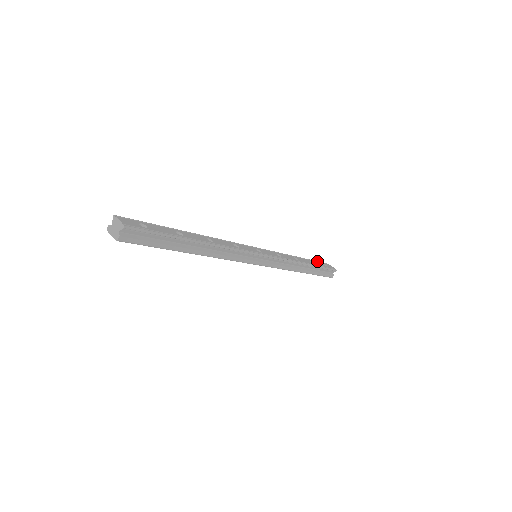
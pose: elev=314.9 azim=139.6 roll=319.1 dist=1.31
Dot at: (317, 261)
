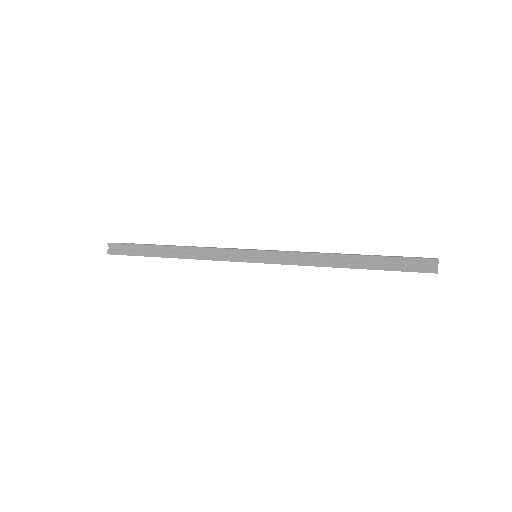
Dot at: (399, 256)
